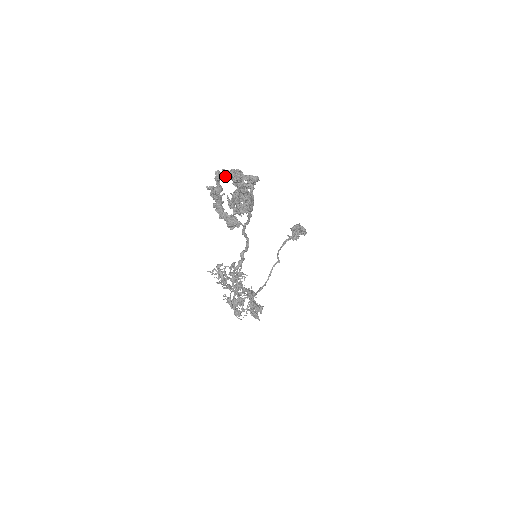
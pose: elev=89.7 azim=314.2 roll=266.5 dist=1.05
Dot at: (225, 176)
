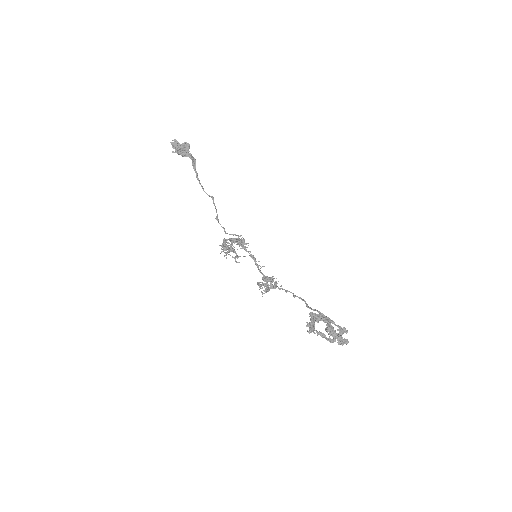
Dot at: (335, 341)
